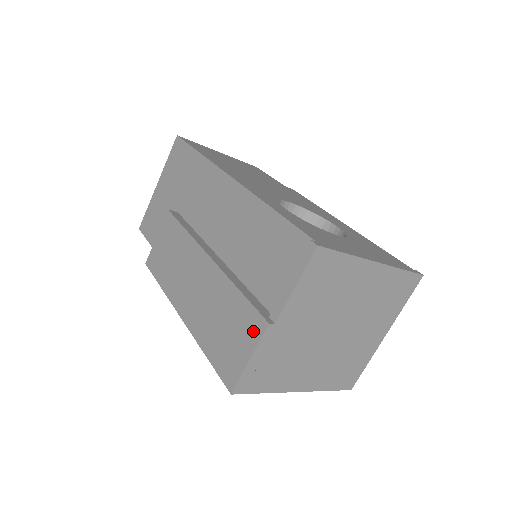
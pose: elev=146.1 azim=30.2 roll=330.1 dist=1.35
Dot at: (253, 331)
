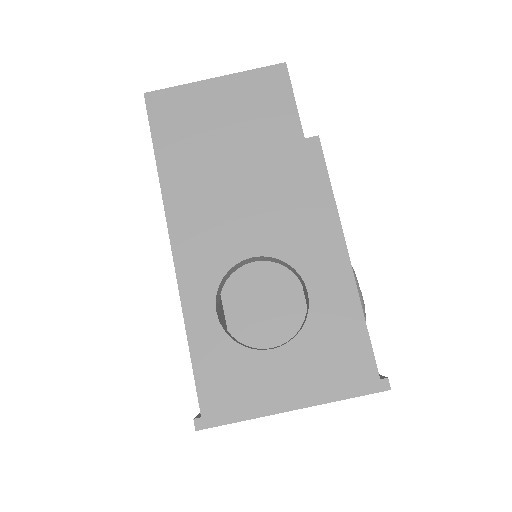
Dot at: occluded
